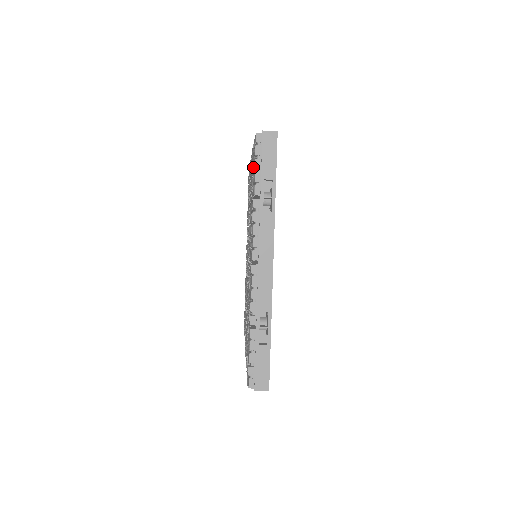
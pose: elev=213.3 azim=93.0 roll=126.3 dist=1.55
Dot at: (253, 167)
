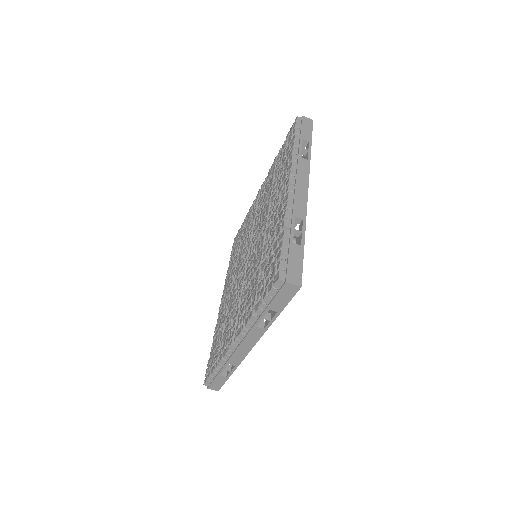
Dot at: (287, 145)
